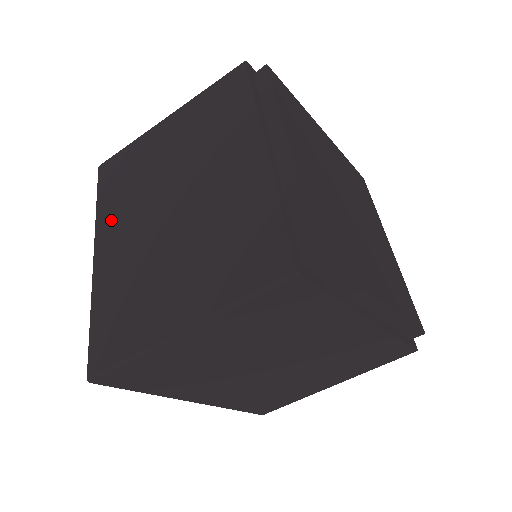
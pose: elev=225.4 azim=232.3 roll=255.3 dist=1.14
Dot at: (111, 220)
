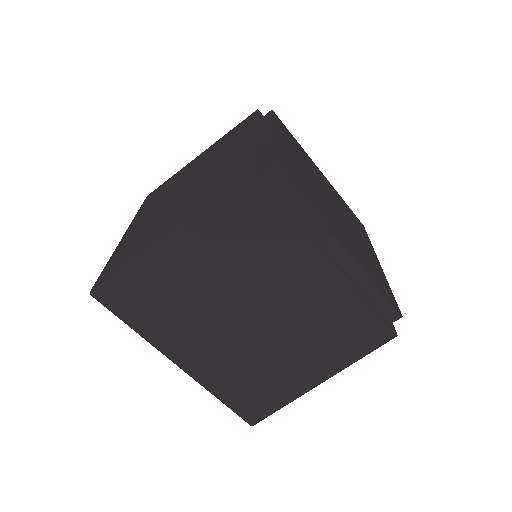
Dot at: (144, 213)
